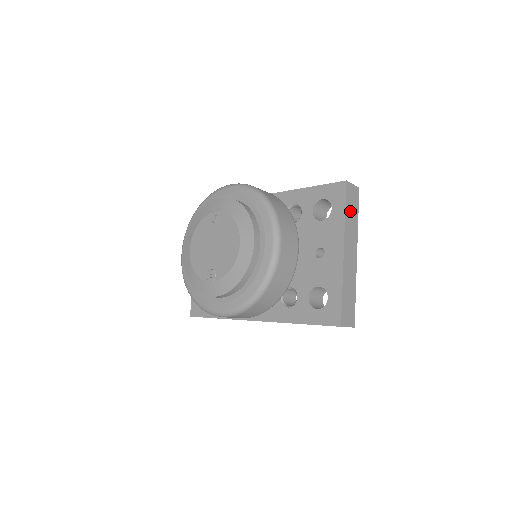
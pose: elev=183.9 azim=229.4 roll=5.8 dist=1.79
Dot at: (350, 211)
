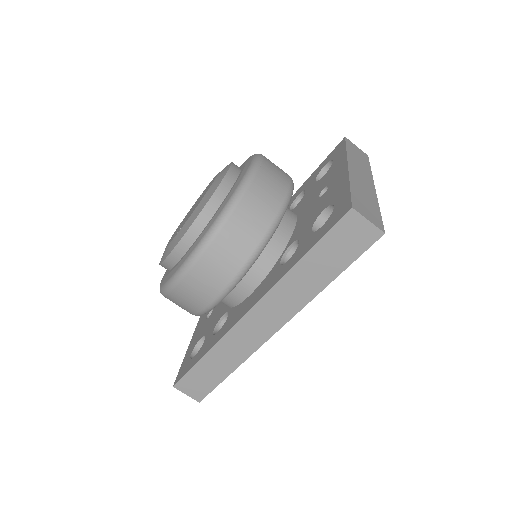
Dot at: (355, 155)
